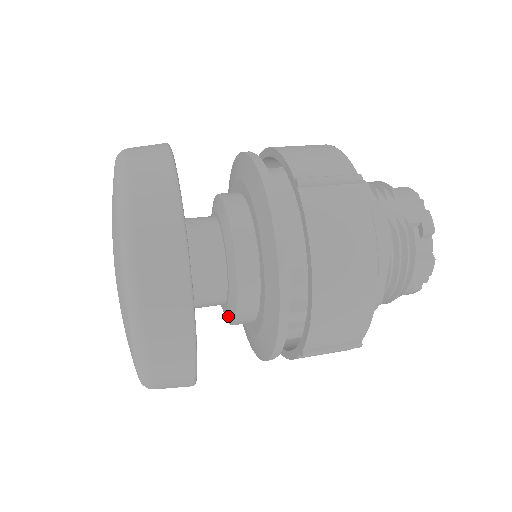
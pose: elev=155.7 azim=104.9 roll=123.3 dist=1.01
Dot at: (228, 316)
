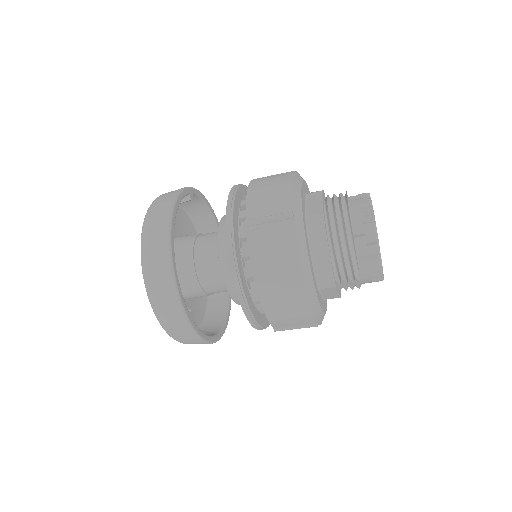
Dot at: occluded
